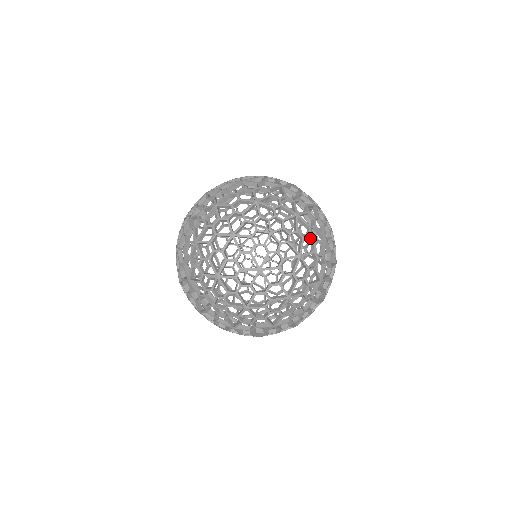
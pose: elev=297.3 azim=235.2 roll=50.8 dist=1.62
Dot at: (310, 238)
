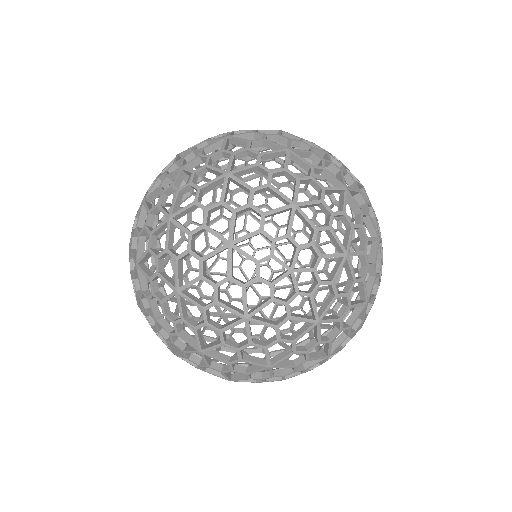
Dot at: (346, 298)
